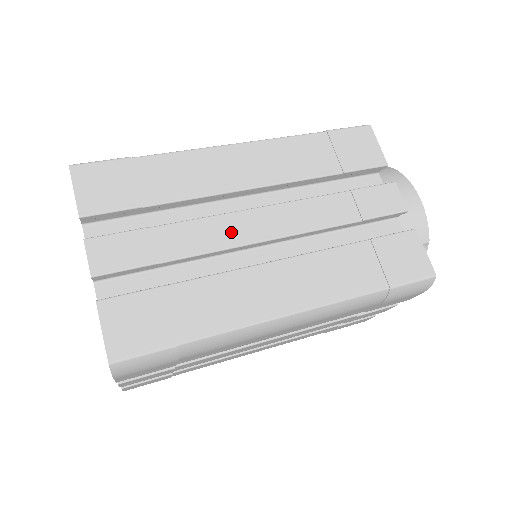
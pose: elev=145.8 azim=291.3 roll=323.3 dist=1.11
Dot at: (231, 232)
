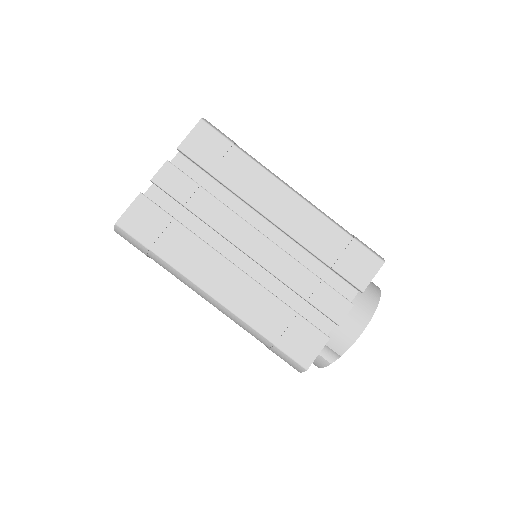
Dot at: (234, 230)
